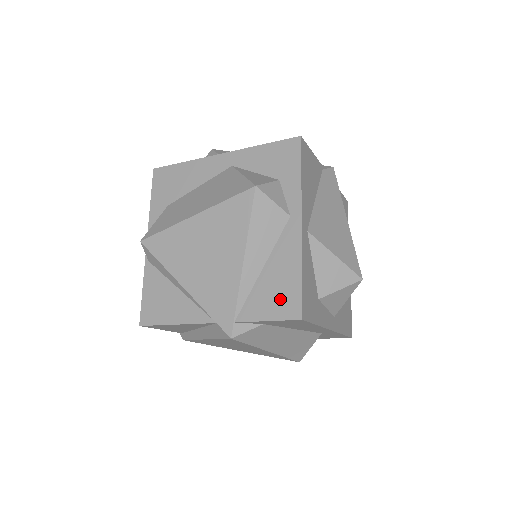
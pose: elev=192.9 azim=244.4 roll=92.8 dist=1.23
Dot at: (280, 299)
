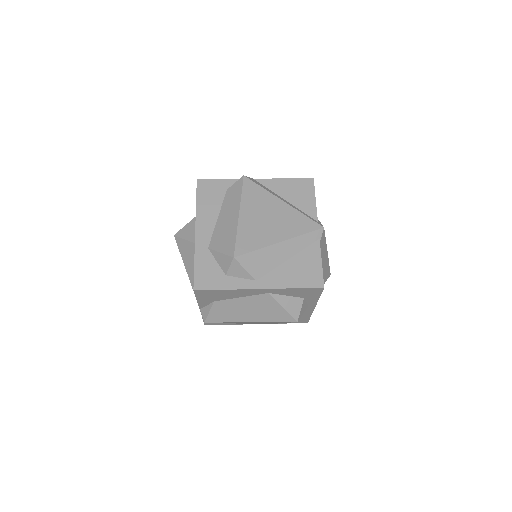
Dot at: occluded
